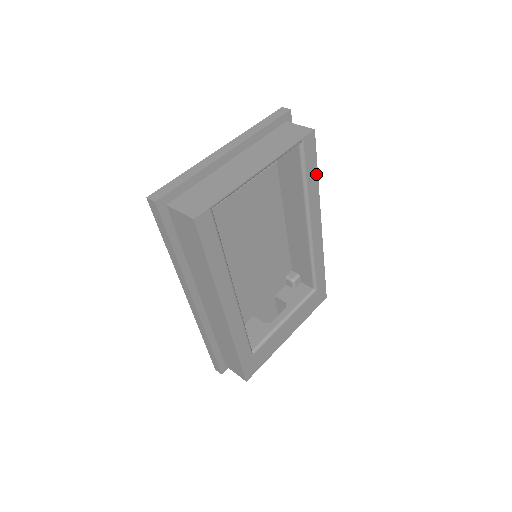
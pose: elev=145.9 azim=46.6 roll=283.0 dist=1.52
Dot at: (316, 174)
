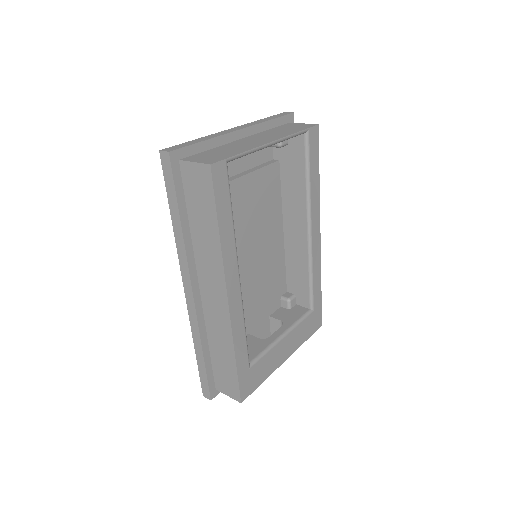
Dot at: (318, 173)
